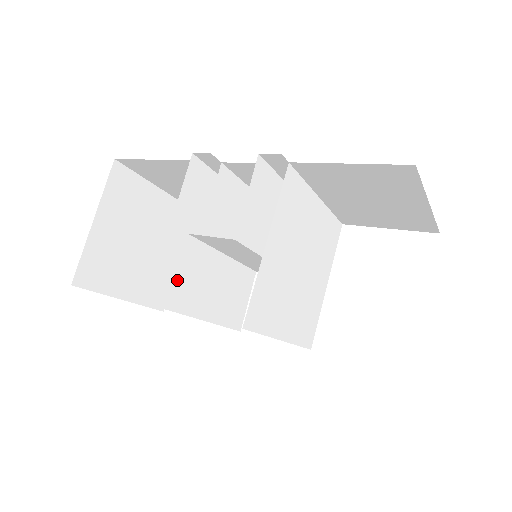
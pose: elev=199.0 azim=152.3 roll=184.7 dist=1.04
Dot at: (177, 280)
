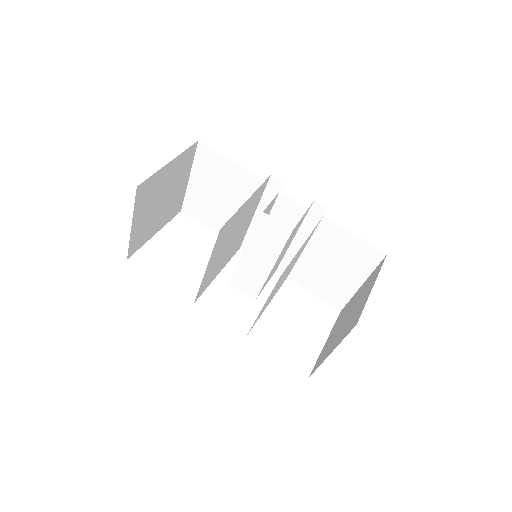
Dot at: (226, 232)
